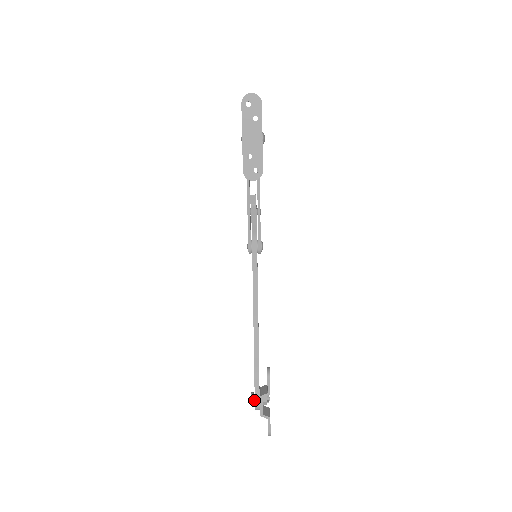
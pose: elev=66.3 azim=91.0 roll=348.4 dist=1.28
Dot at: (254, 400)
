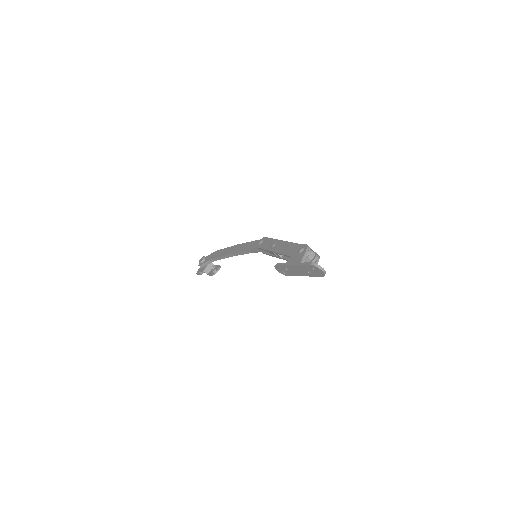
Dot at: (202, 263)
